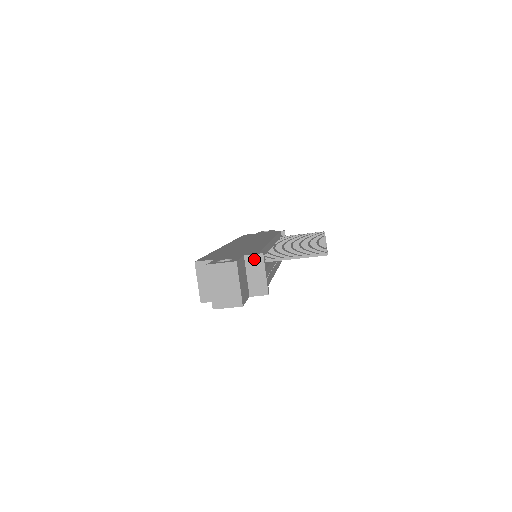
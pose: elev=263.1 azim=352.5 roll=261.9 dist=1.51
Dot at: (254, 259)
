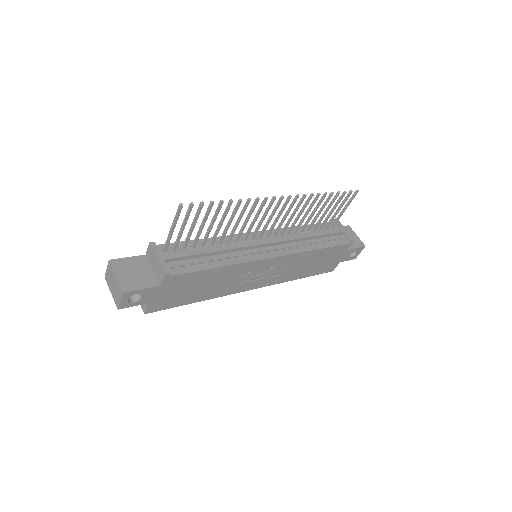
Dot at: (149, 252)
